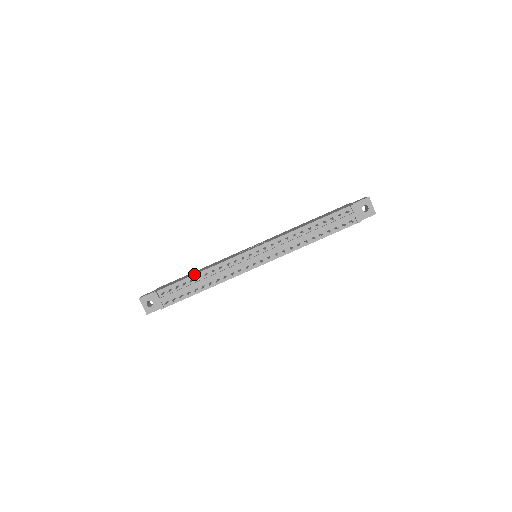
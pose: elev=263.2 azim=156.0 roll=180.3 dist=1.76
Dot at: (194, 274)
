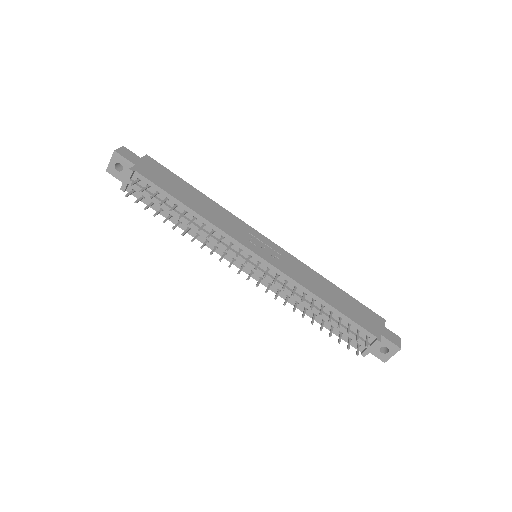
Dot at: (185, 204)
